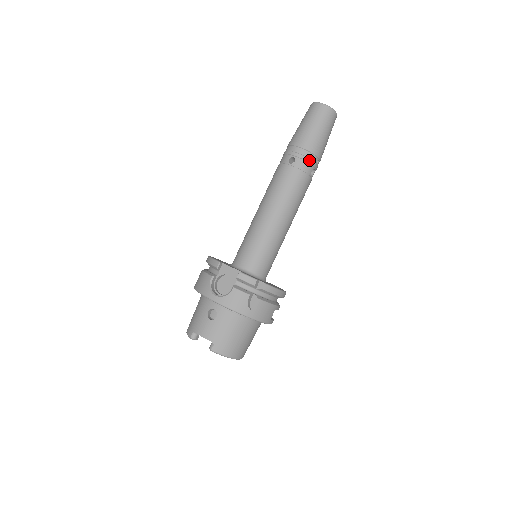
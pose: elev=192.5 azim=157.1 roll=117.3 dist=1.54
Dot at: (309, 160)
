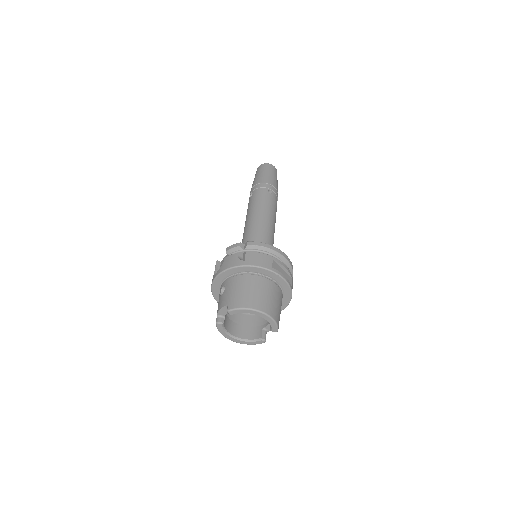
Dot at: (261, 186)
